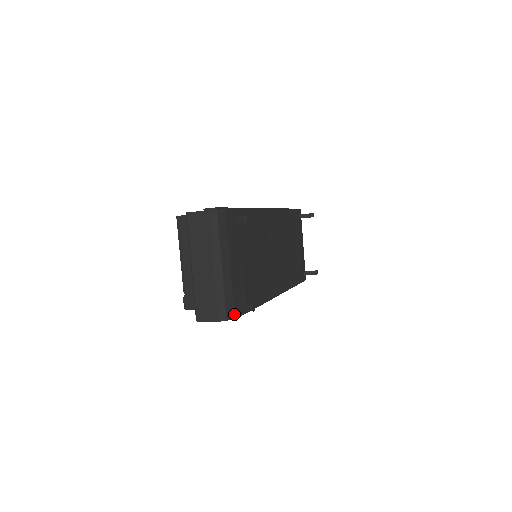
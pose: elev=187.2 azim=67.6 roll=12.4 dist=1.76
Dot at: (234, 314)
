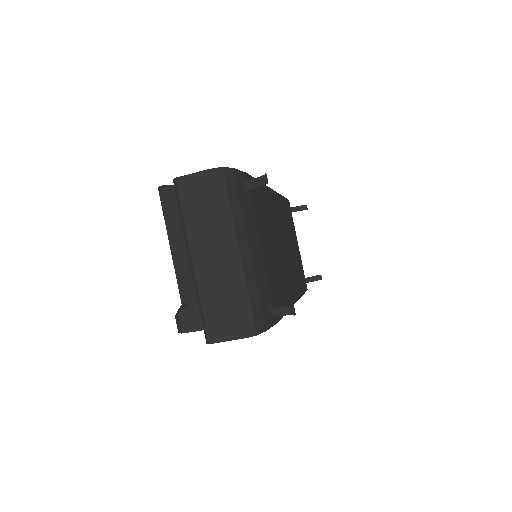
Dot at: (264, 324)
